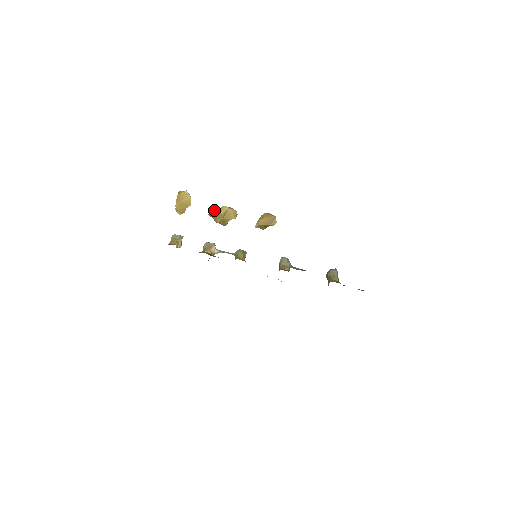
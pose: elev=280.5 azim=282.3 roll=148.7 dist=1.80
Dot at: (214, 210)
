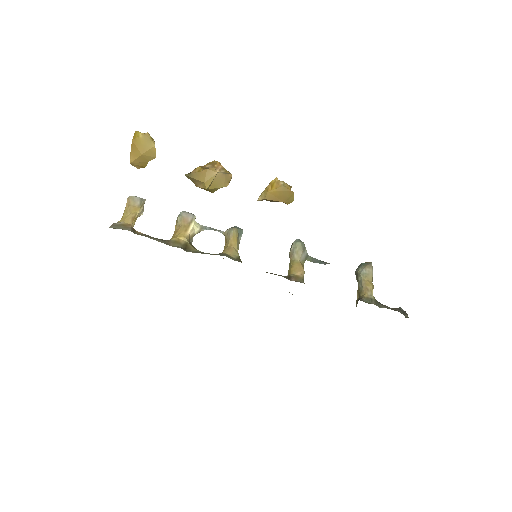
Dot at: (194, 170)
